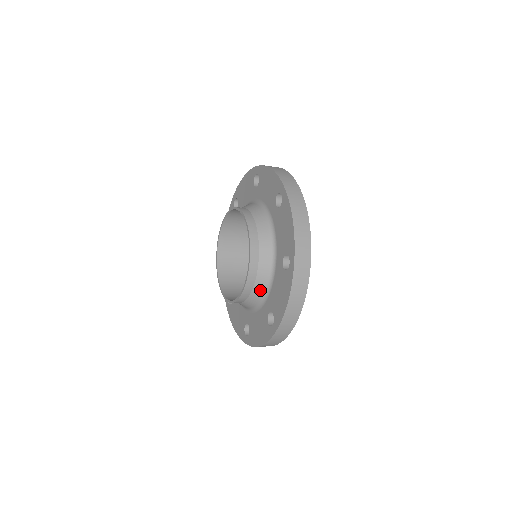
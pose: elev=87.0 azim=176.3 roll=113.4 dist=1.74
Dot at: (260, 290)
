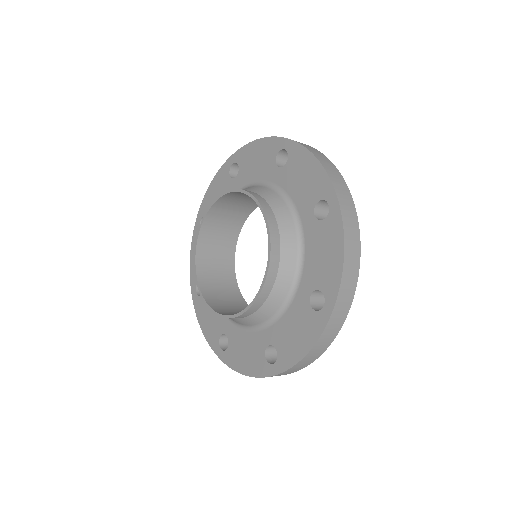
Dot at: (288, 271)
